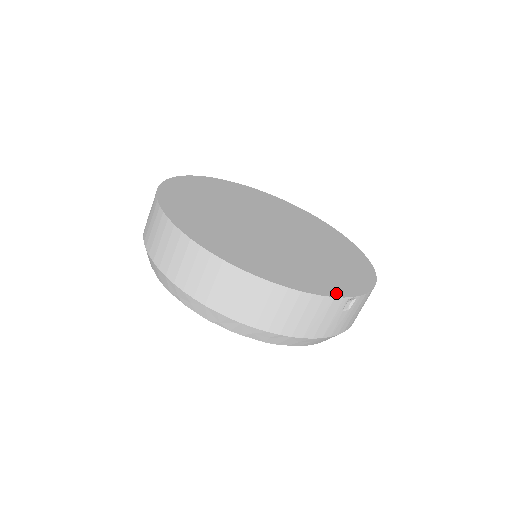
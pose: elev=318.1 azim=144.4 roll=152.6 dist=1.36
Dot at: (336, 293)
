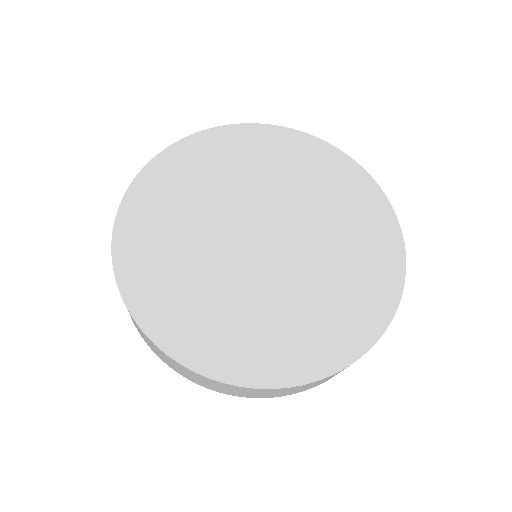
Dot at: (397, 286)
